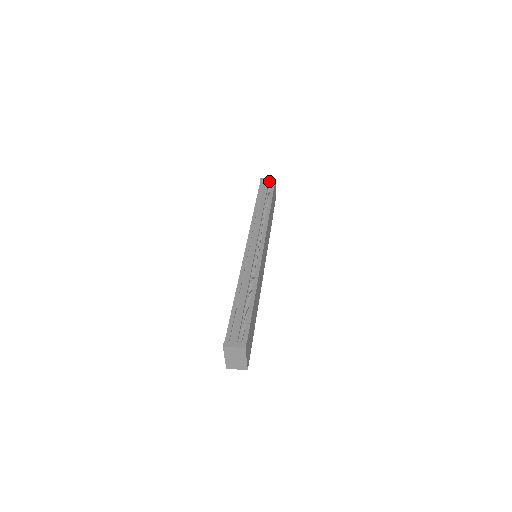
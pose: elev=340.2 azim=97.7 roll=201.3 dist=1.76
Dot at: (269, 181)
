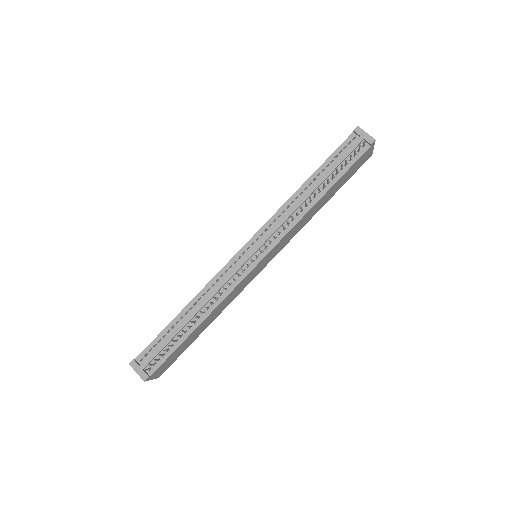
Dot at: (364, 139)
